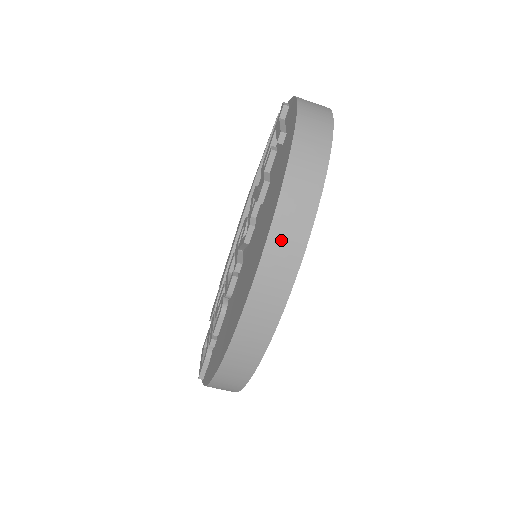
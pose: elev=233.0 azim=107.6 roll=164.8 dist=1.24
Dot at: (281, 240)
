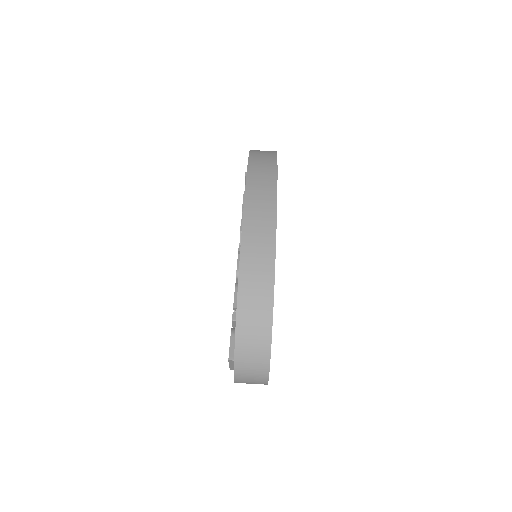
Dot at: (258, 167)
